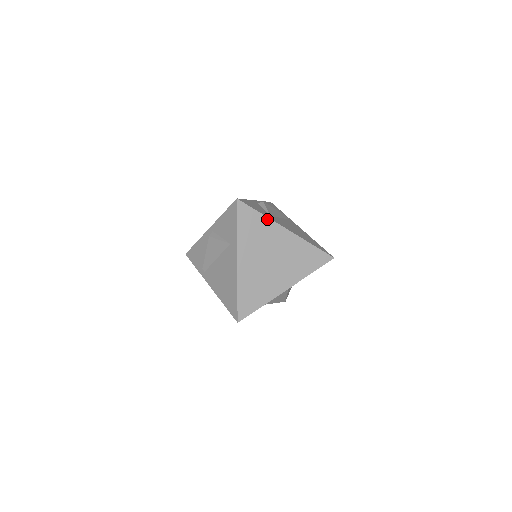
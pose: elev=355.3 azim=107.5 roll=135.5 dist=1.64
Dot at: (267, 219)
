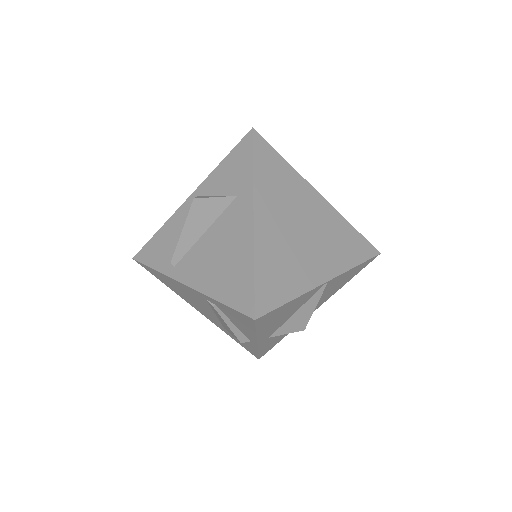
Dot at: (293, 170)
